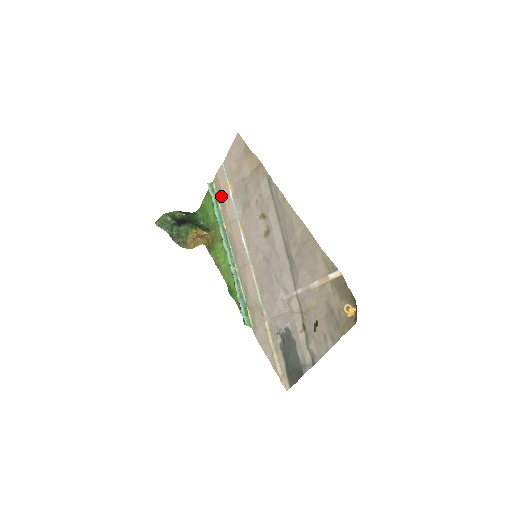
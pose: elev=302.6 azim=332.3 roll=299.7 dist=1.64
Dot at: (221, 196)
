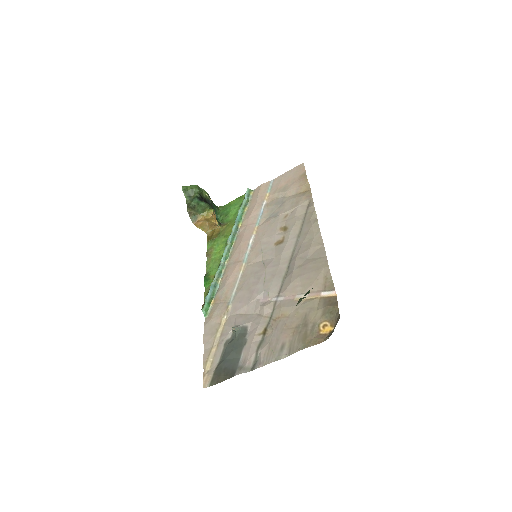
Dot at: (253, 202)
